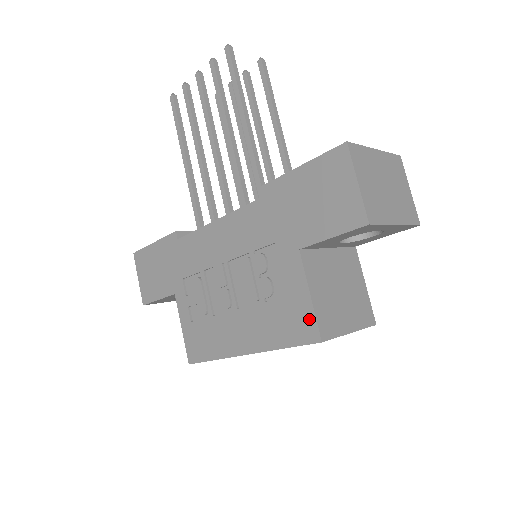
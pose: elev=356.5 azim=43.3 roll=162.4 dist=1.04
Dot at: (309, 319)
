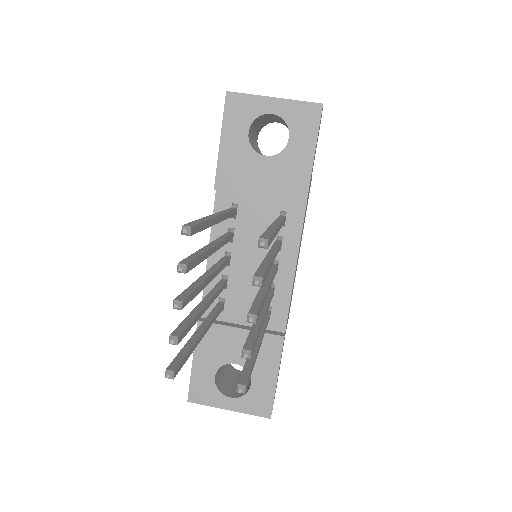
Dot at: occluded
